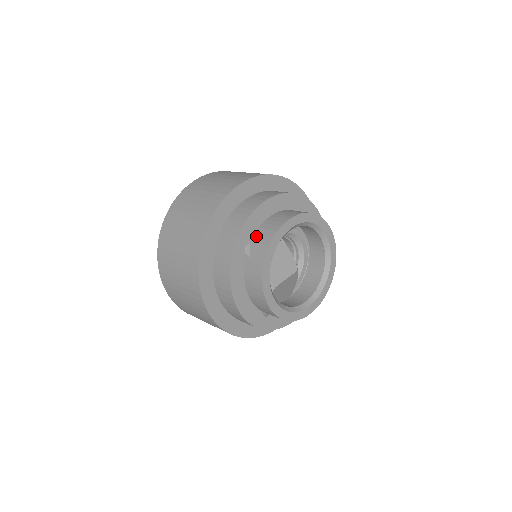
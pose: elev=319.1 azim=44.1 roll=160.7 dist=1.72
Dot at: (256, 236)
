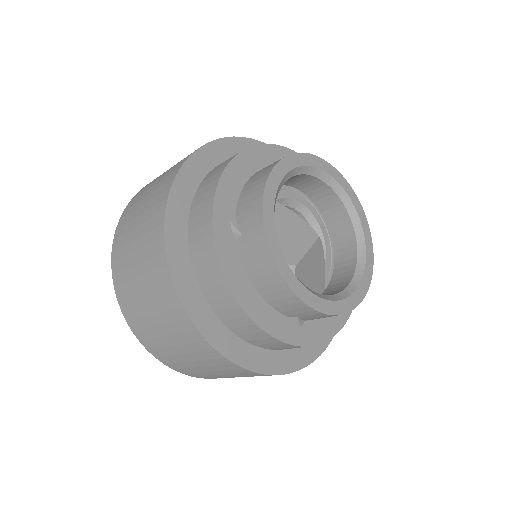
Dot at: (240, 204)
